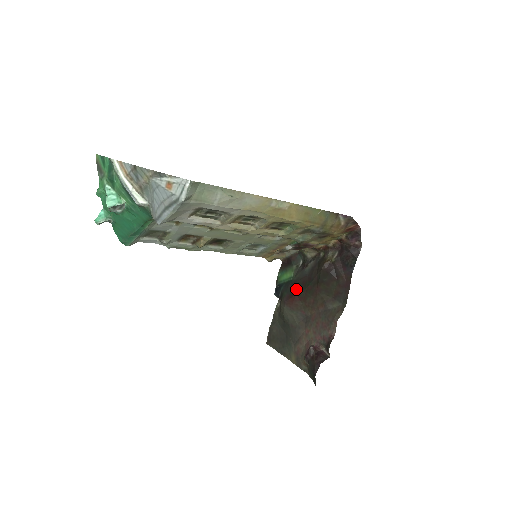
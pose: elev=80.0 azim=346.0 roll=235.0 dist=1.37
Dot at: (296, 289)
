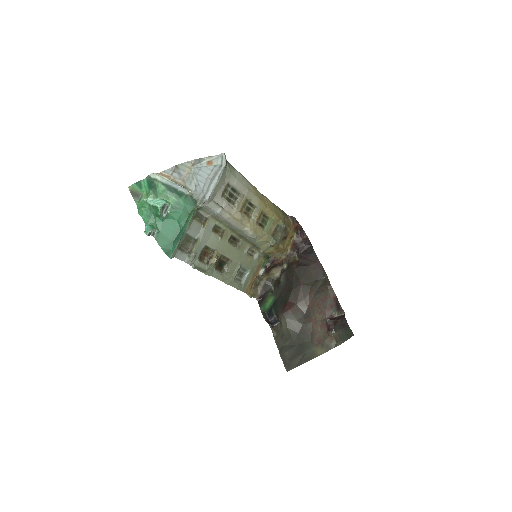
Dot at: (285, 299)
